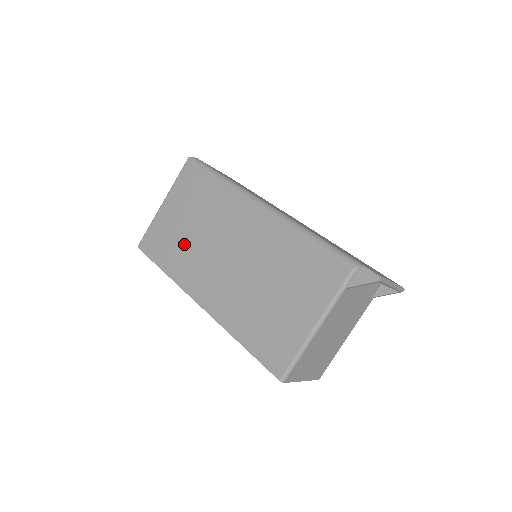
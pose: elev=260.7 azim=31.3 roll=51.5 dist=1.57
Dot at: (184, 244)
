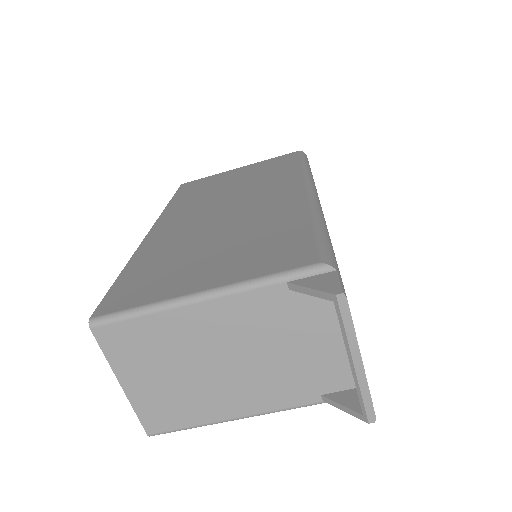
Dot at: (211, 191)
